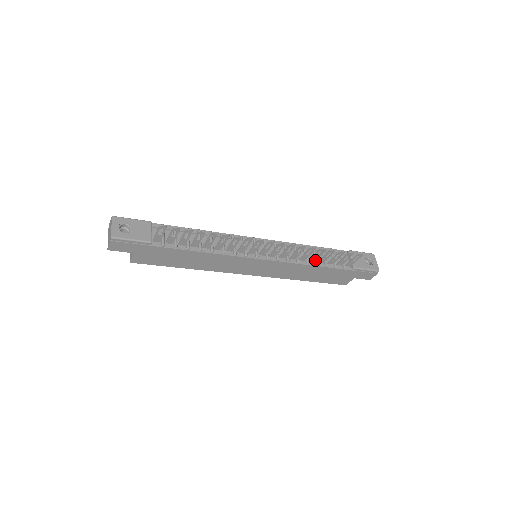
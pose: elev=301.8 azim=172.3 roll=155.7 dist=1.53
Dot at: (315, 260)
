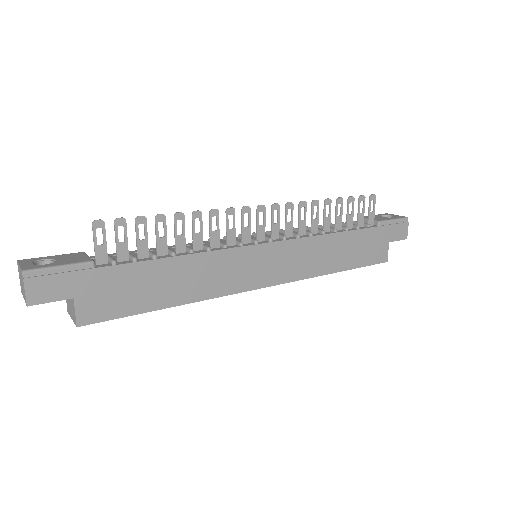
Dot at: (329, 228)
